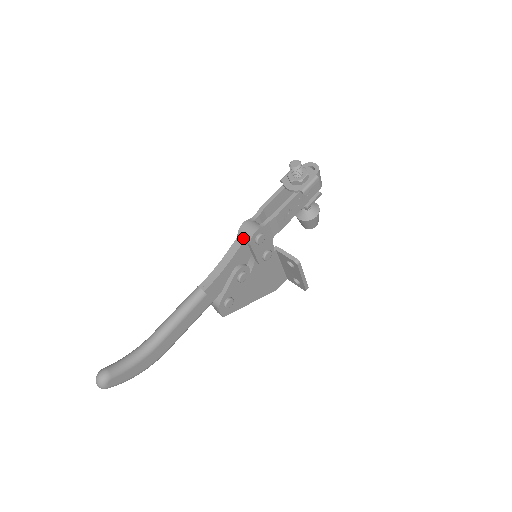
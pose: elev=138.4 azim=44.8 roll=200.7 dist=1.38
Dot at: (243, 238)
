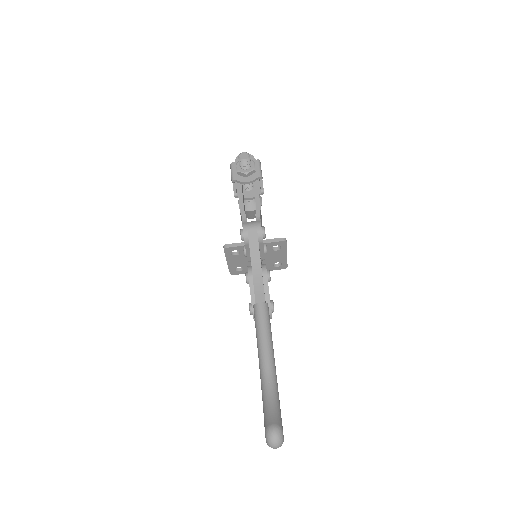
Dot at: (255, 239)
